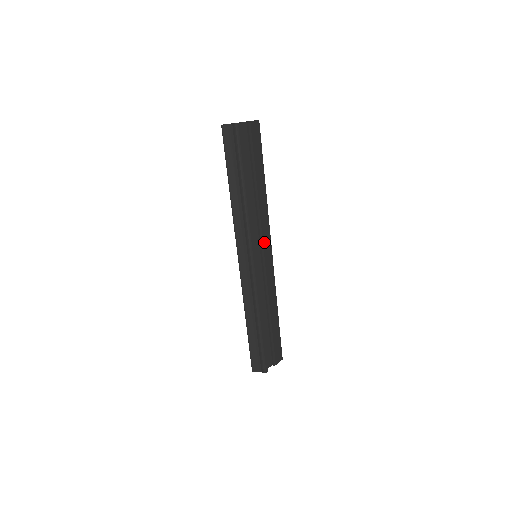
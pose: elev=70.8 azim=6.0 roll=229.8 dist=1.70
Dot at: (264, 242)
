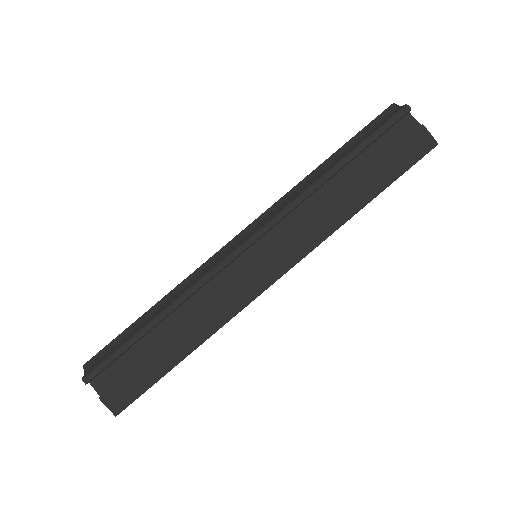
Dot at: (281, 254)
